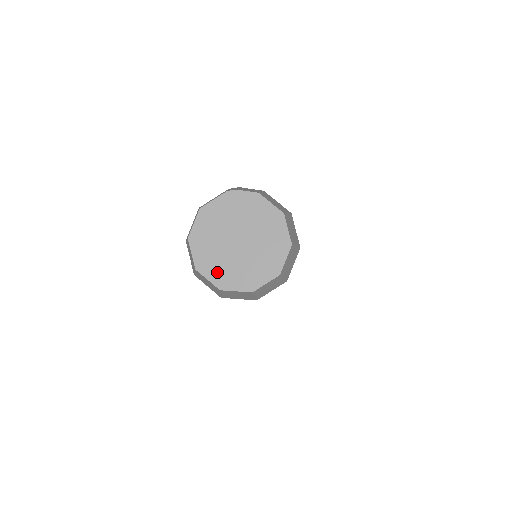
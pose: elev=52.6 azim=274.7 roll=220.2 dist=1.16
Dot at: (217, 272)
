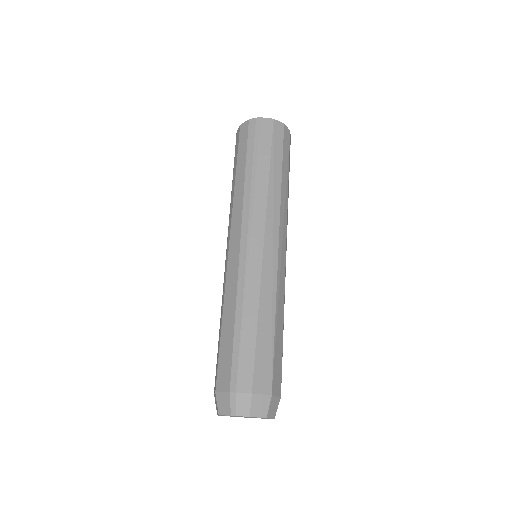
Dot at: occluded
